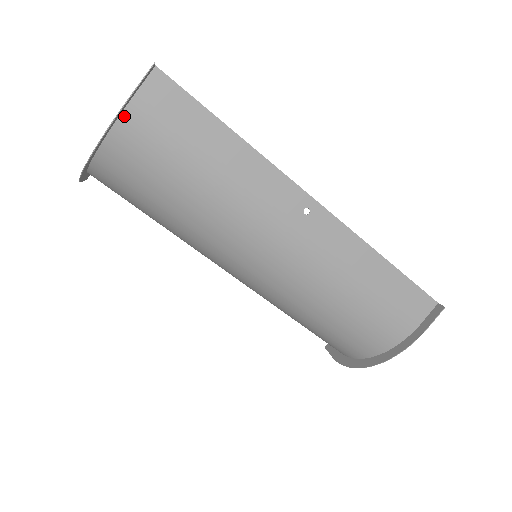
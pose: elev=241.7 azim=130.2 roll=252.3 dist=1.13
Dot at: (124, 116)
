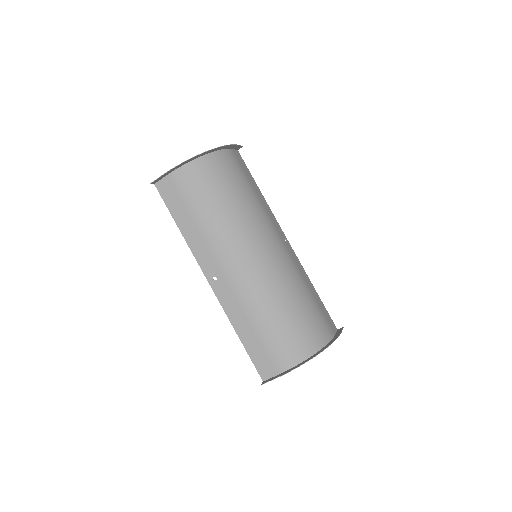
Dot at: (227, 150)
